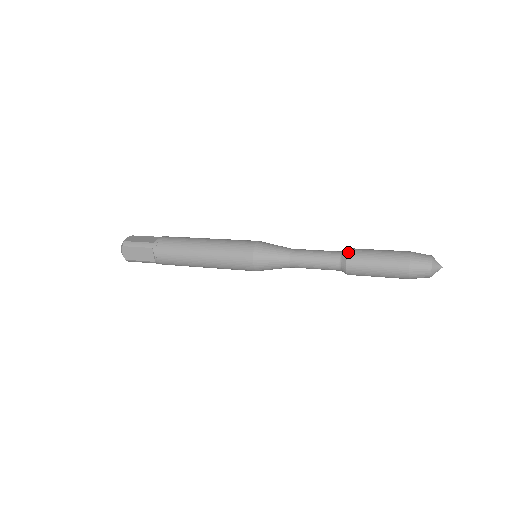
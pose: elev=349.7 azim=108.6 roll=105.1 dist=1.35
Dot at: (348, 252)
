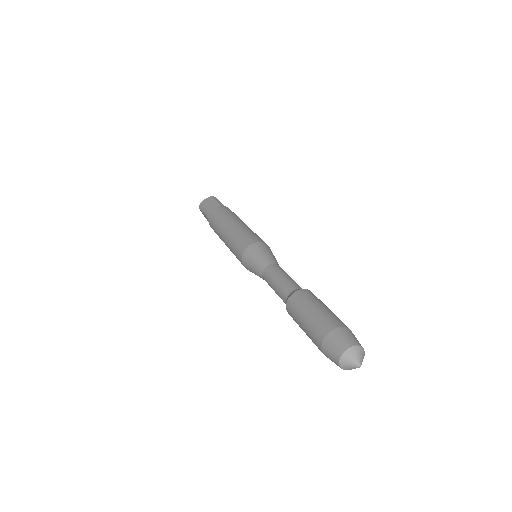
Dot at: (290, 297)
